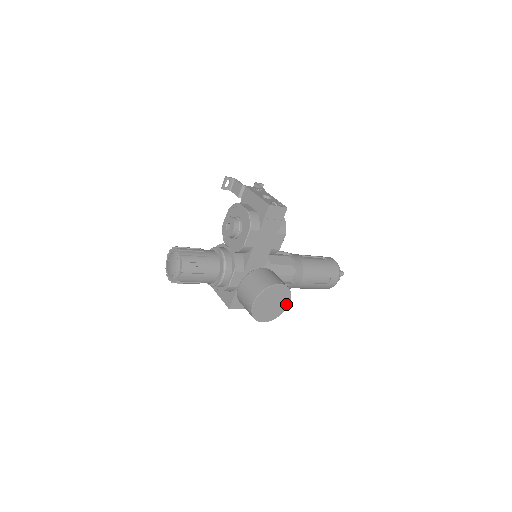
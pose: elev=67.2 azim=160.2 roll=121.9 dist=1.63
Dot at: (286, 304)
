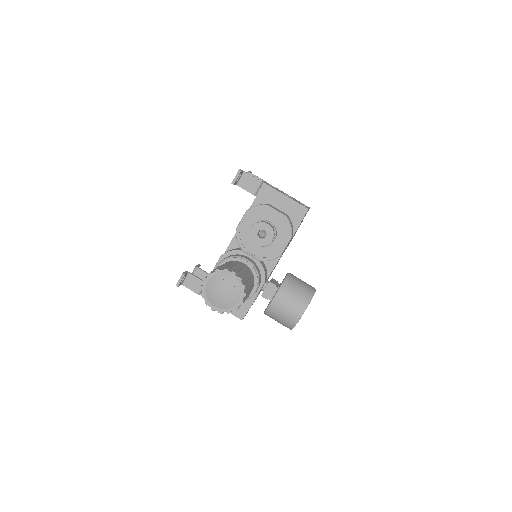
Dot at: occluded
